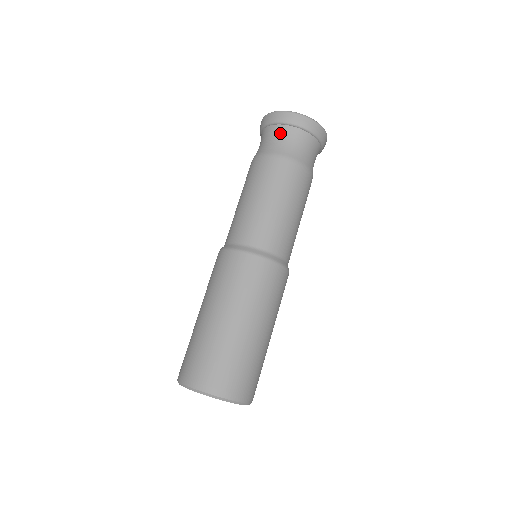
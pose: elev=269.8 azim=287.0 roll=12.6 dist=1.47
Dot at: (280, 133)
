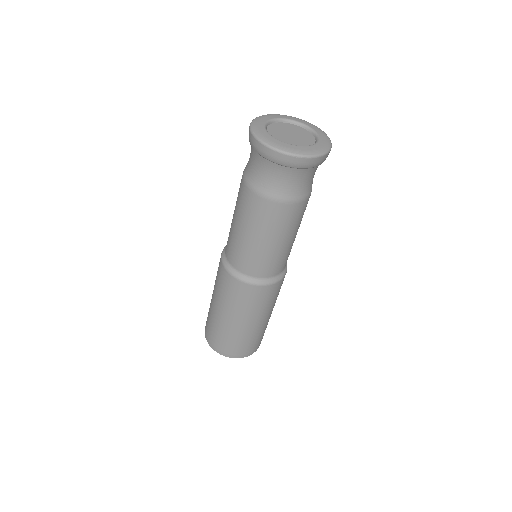
Dot at: (272, 171)
